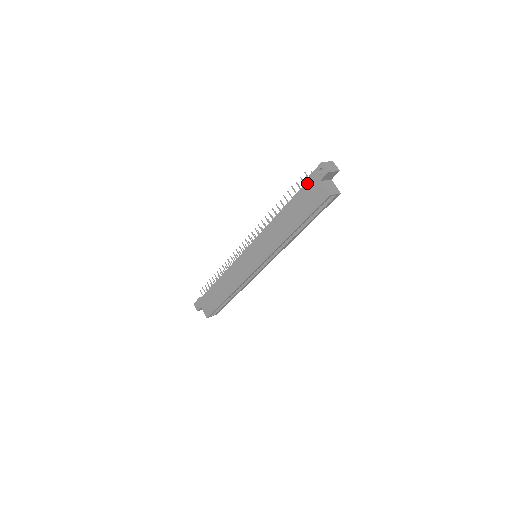
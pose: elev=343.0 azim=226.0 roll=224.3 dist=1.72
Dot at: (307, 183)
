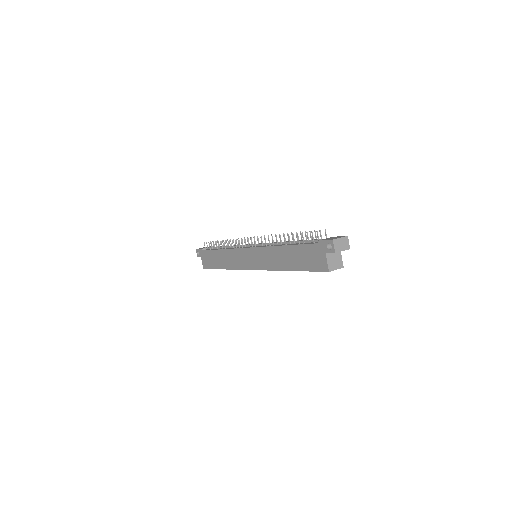
Dot at: (314, 245)
